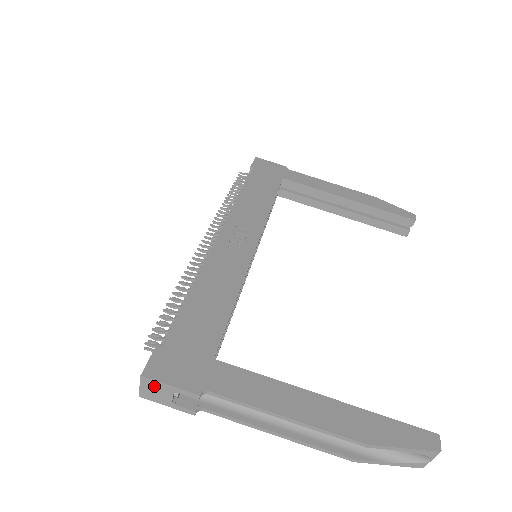
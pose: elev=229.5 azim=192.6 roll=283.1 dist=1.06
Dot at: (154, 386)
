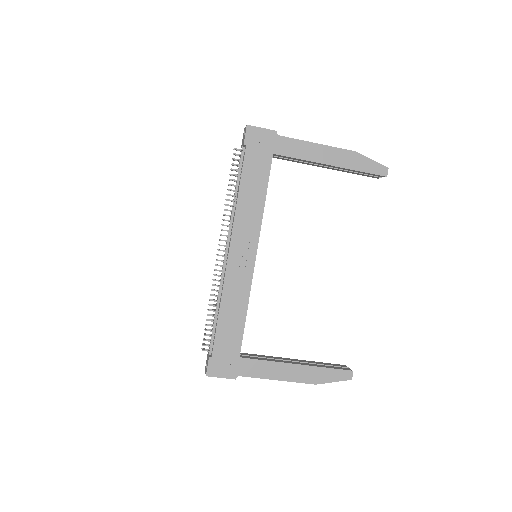
Dot at: (213, 375)
